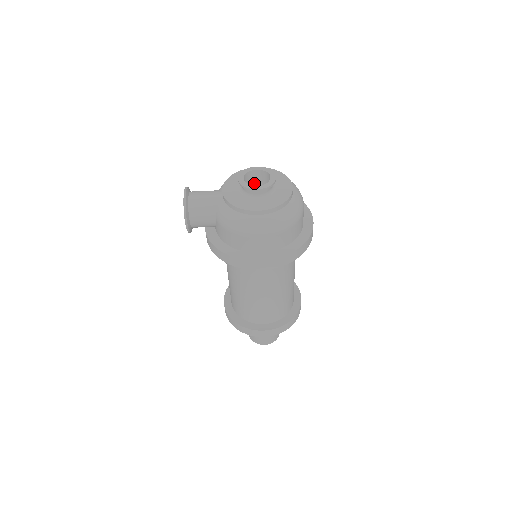
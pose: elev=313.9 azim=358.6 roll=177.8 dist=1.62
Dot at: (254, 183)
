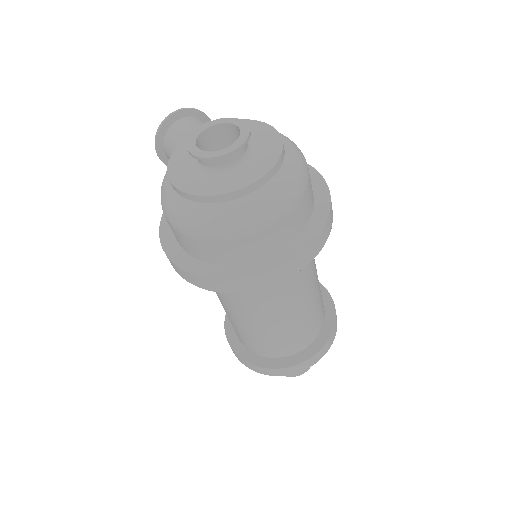
Dot at: occluded
